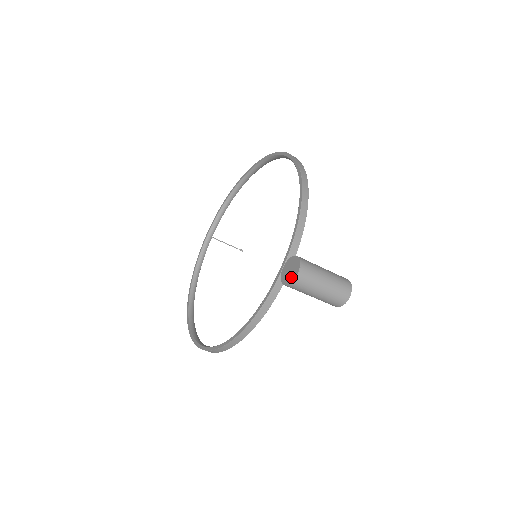
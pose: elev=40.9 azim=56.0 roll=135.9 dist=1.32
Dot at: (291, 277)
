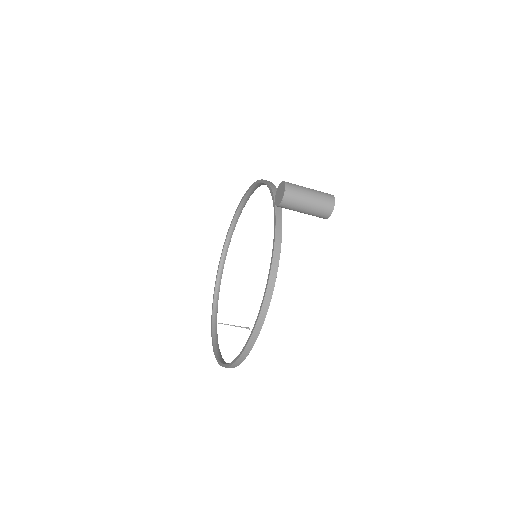
Dot at: (282, 192)
